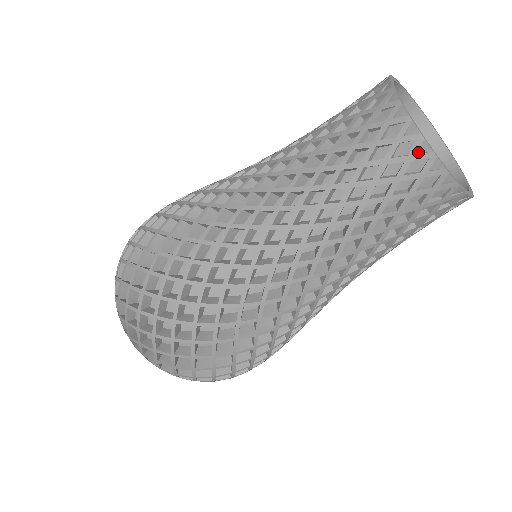
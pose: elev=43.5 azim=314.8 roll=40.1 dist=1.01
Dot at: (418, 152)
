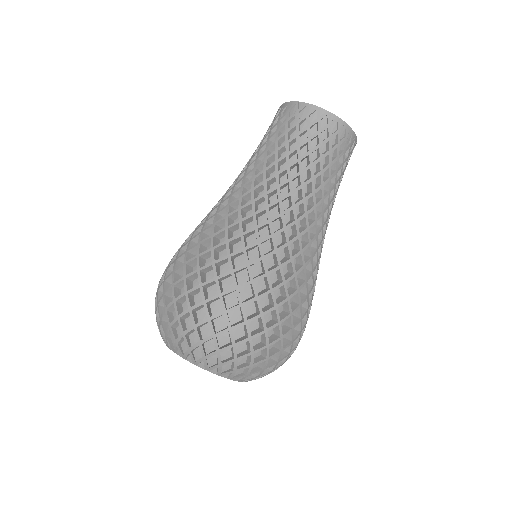
Dot at: (279, 111)
